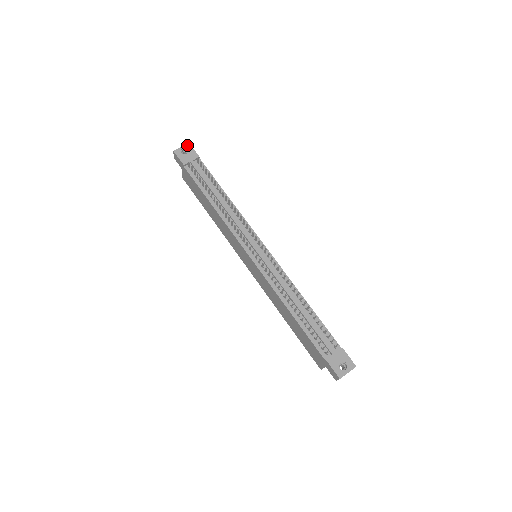
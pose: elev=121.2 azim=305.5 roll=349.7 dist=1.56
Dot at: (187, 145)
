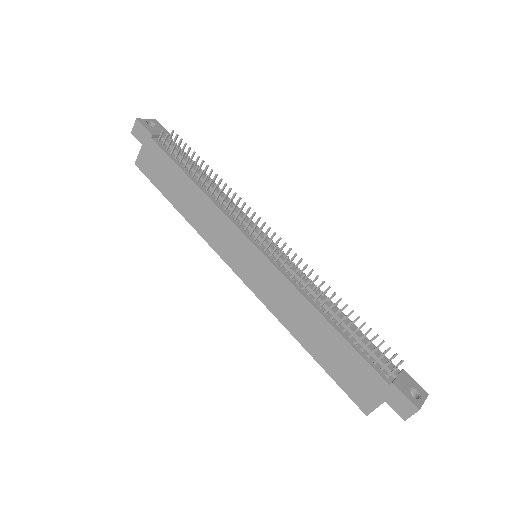
Dot at: (153, 120)
